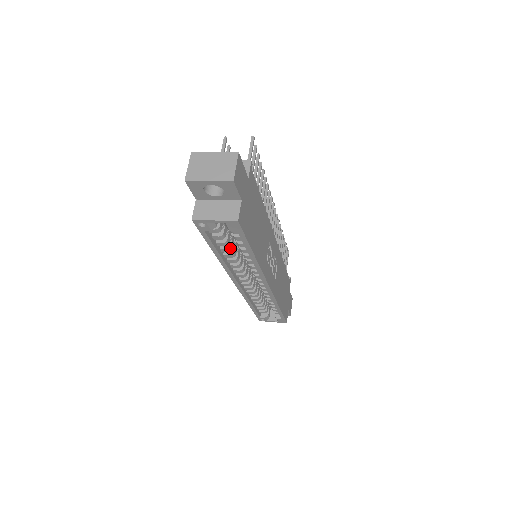
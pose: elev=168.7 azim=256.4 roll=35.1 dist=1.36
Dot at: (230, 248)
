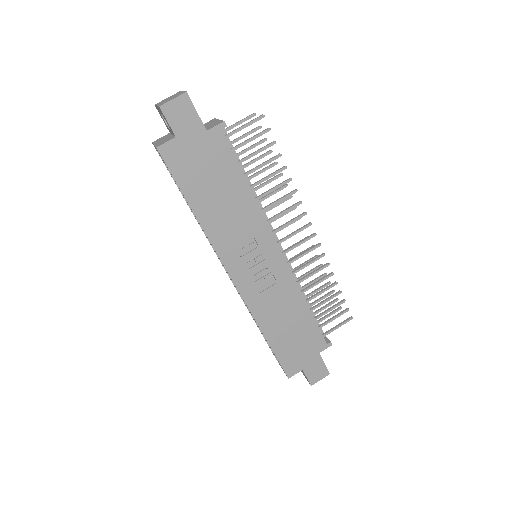
Dot at: occluded
